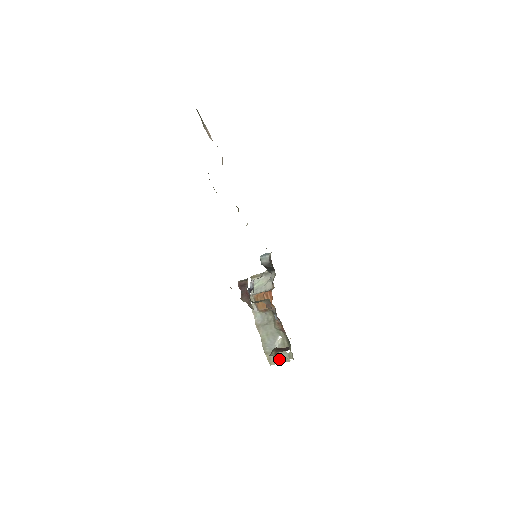
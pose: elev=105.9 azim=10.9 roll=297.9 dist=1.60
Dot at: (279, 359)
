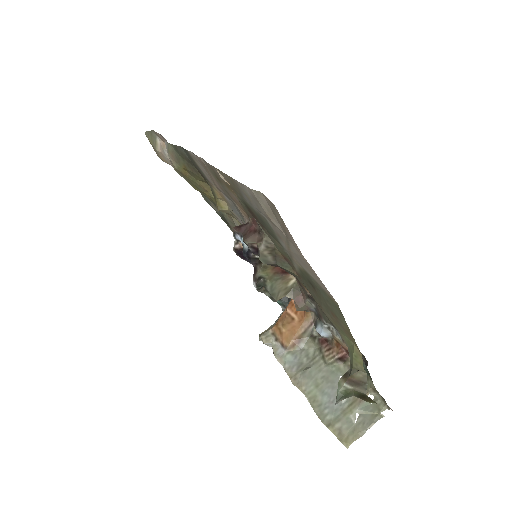
Dot at: (357, 385)
